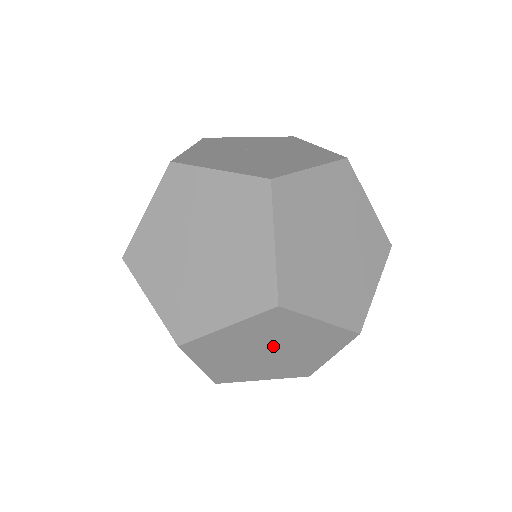
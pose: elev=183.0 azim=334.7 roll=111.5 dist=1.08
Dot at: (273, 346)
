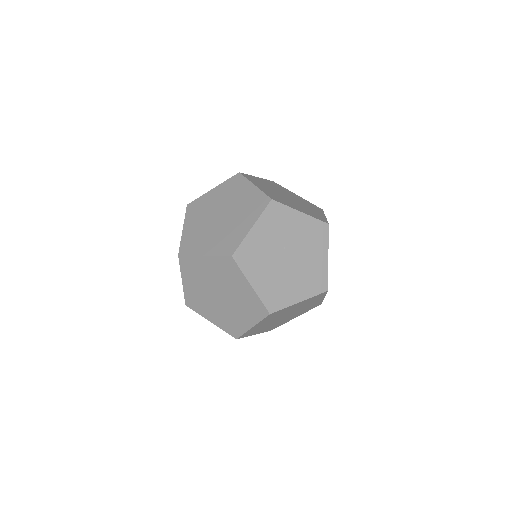
Dot at: occluded
